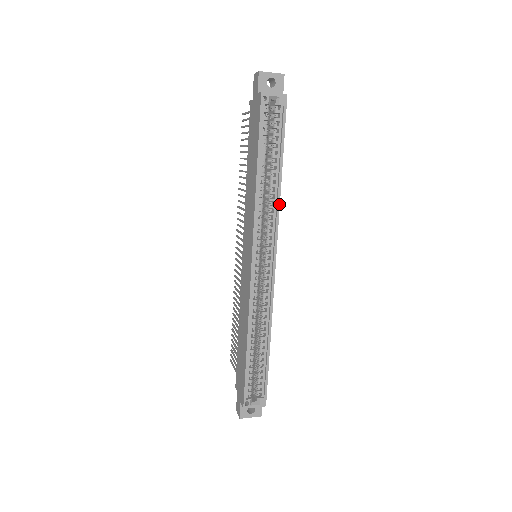
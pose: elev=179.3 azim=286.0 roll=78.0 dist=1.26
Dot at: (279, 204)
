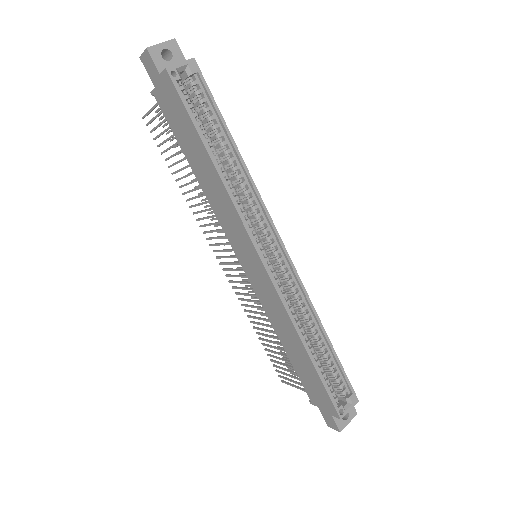
Dot at: (254, 184)
